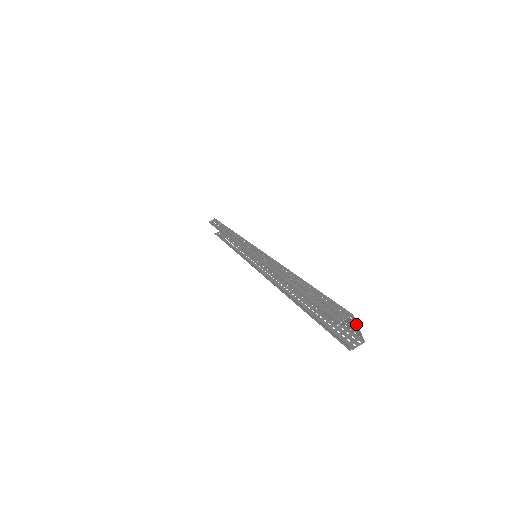
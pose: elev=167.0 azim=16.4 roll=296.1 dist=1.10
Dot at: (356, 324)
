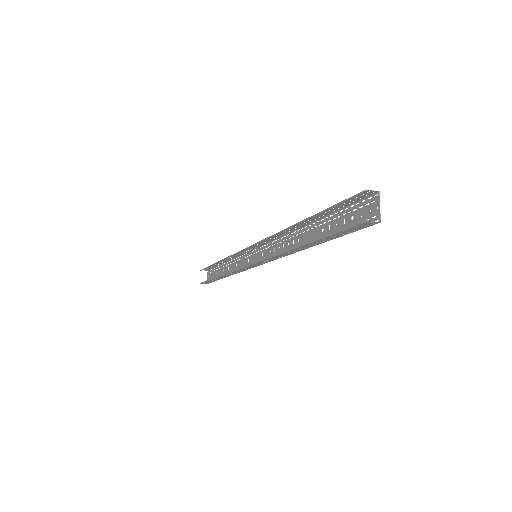
Dot at: (378, 203)
